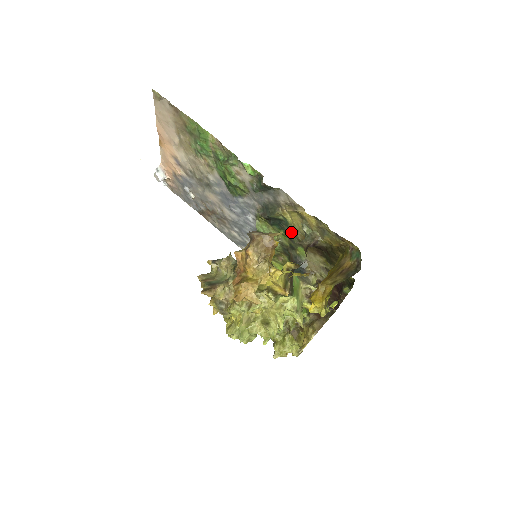
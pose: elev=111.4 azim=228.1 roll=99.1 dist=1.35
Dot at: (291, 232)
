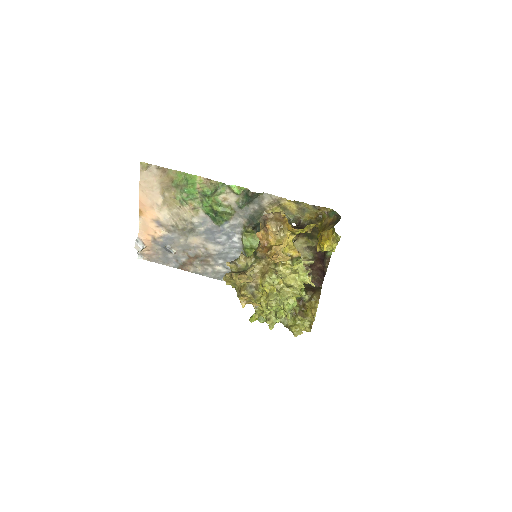
Dot at: occluded
